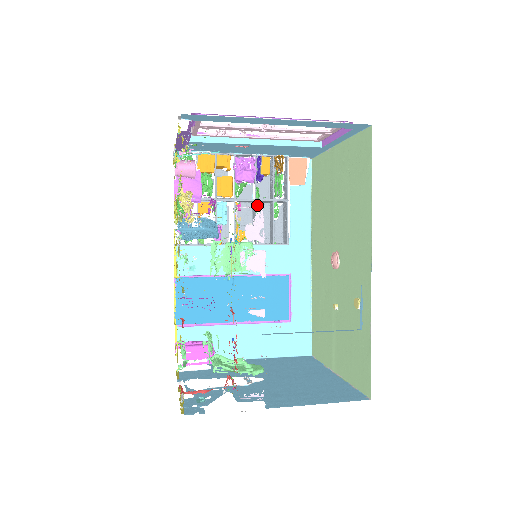
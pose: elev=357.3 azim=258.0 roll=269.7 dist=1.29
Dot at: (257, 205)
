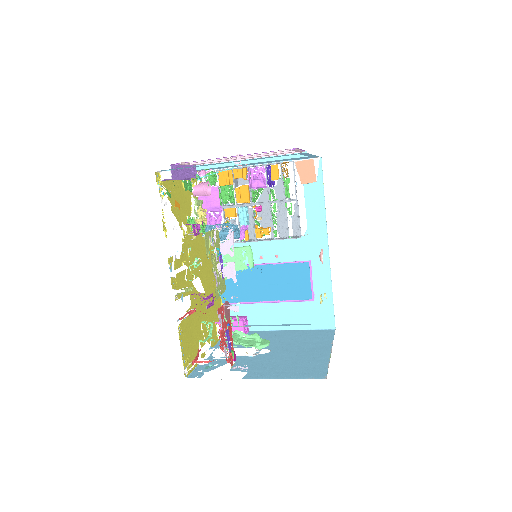
Dot at: (274, 205)
